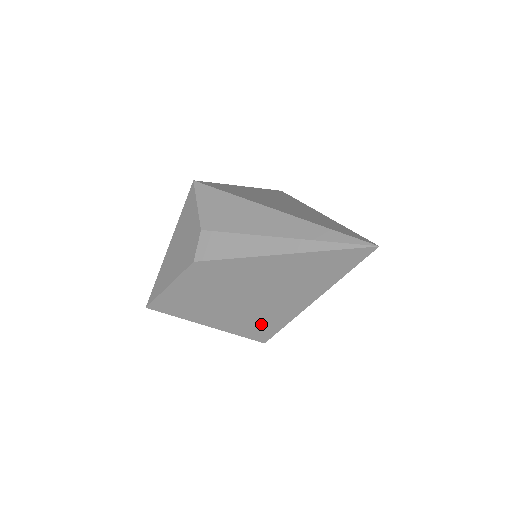
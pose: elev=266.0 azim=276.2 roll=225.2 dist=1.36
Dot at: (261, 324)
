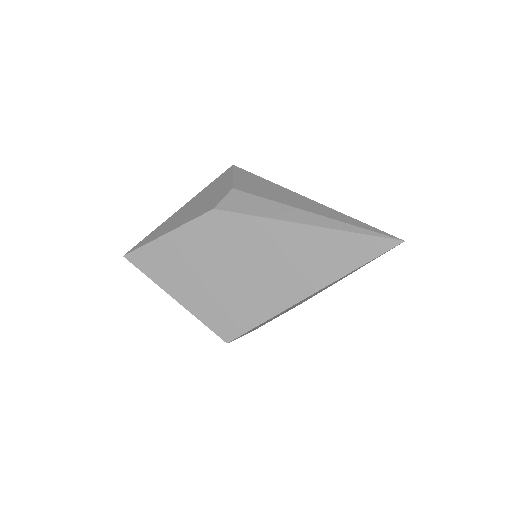
Dot at: (238, 313)
